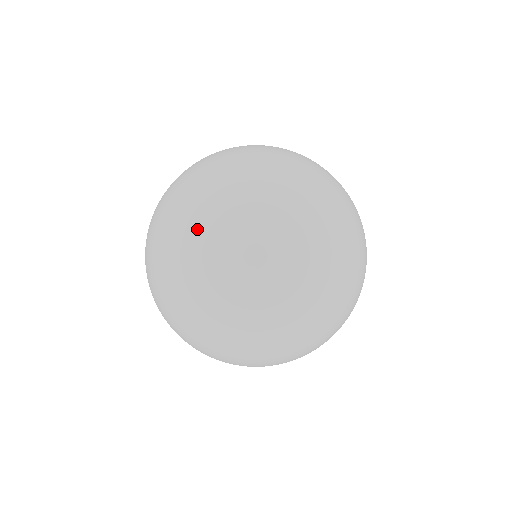
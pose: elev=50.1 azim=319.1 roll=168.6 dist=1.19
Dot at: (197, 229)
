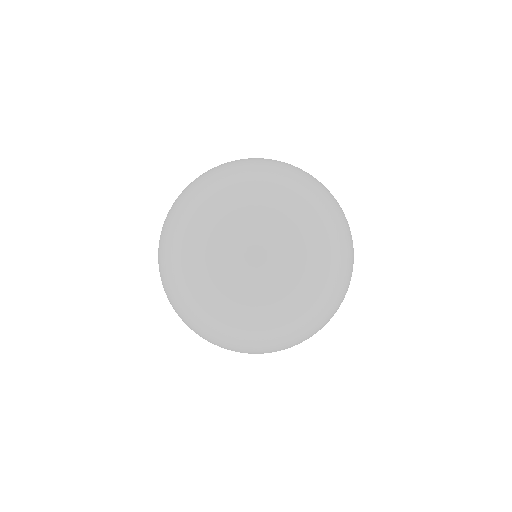
Dot at: (283, 253)
